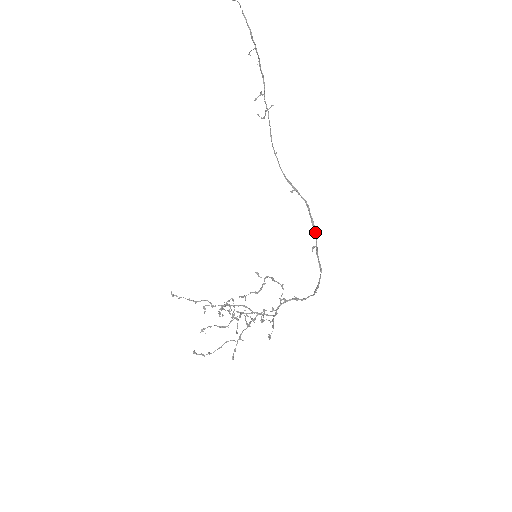
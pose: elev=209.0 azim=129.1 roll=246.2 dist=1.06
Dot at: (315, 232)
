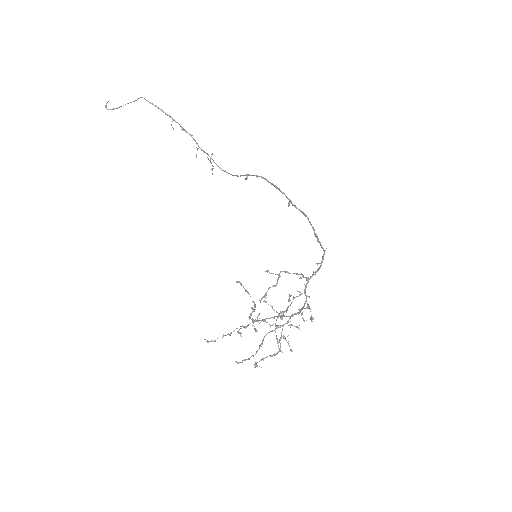
Dot at: (281, 191)
